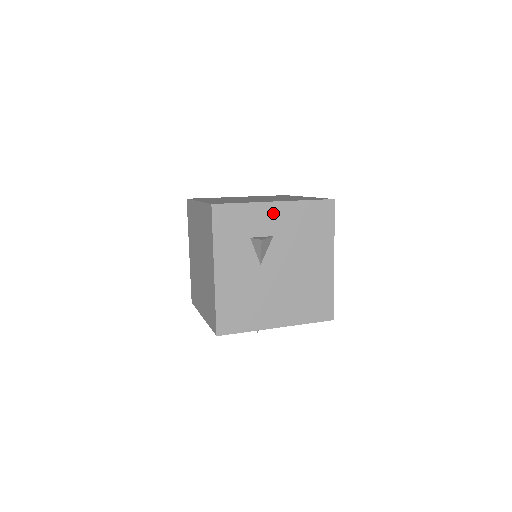
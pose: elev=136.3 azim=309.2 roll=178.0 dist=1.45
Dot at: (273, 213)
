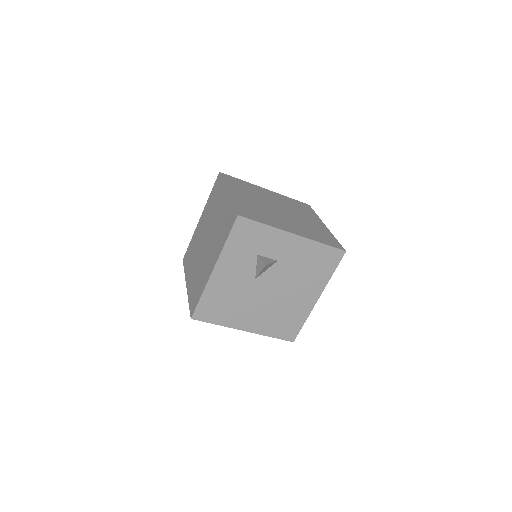
Dot at: (287, 242)
